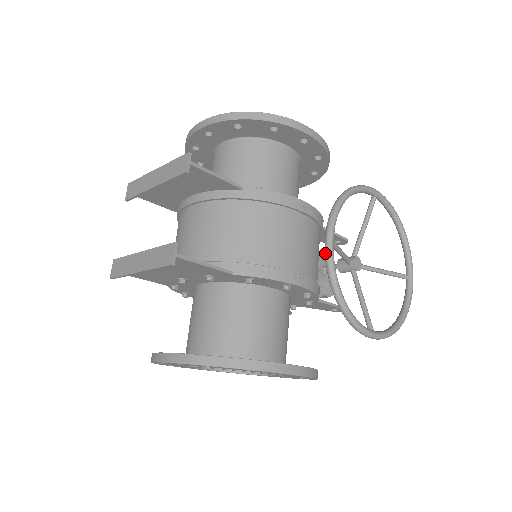
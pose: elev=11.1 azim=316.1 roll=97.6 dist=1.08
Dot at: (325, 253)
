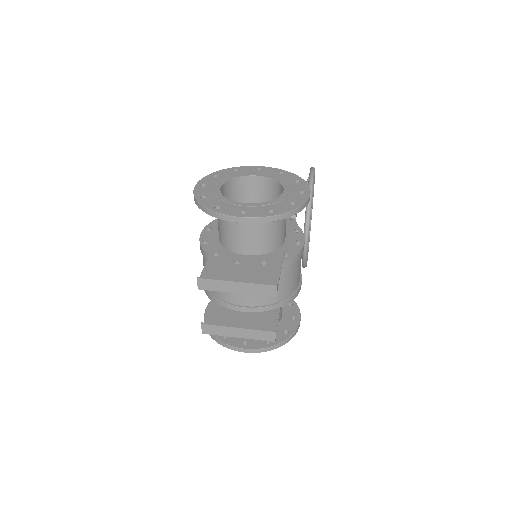
Dot at: (304, 252)
